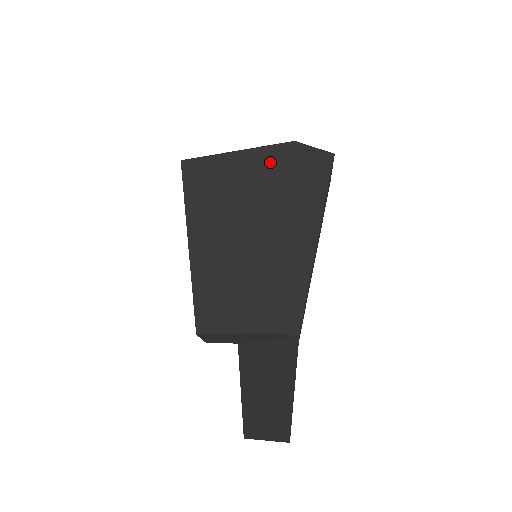
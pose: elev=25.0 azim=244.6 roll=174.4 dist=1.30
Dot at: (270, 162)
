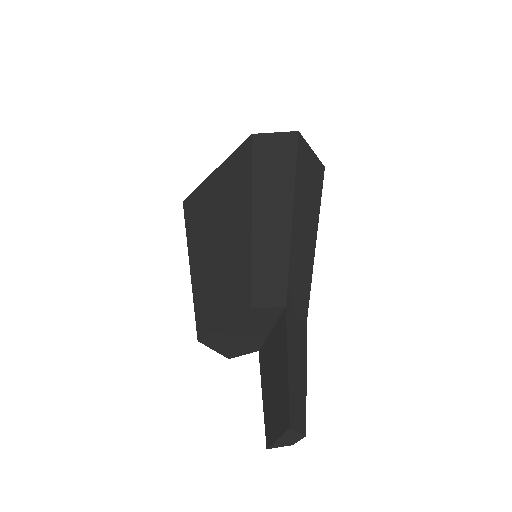
Dot at: (237, 162)
